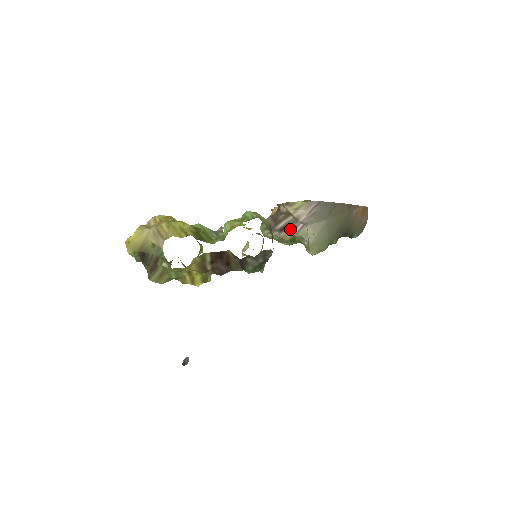
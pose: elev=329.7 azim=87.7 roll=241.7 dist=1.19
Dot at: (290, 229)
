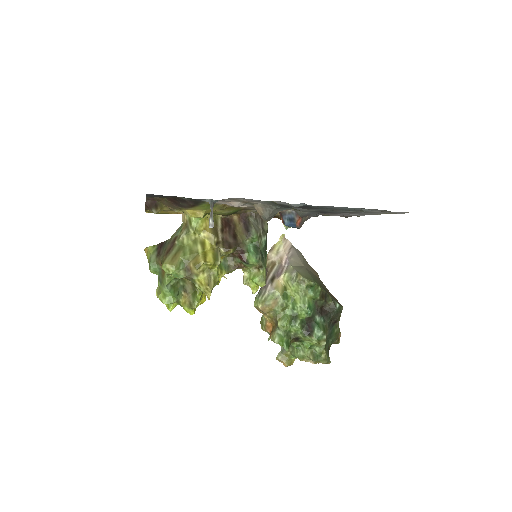
Dot at: (279, 276)
